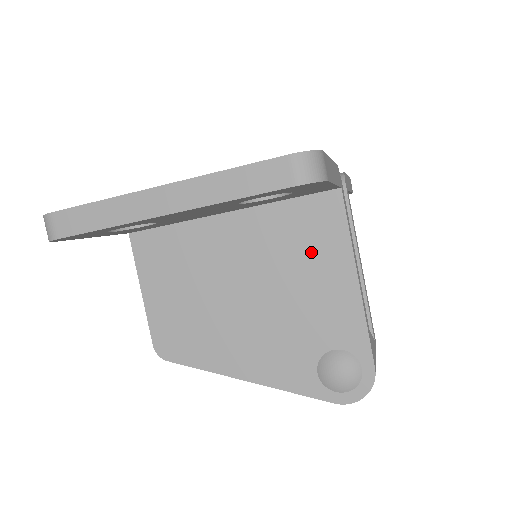
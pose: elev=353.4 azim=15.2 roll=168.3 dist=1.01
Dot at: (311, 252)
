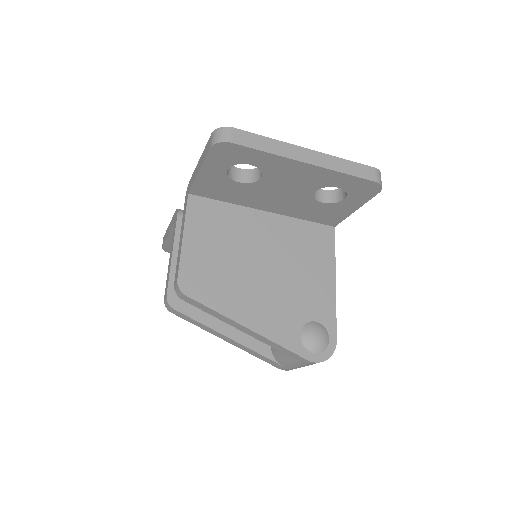
Dot at: (312, 255)
